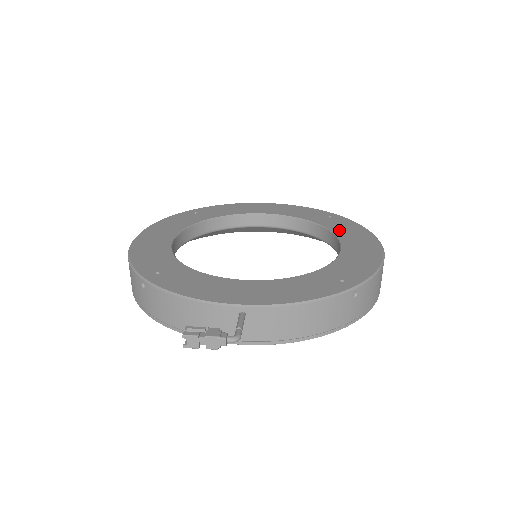
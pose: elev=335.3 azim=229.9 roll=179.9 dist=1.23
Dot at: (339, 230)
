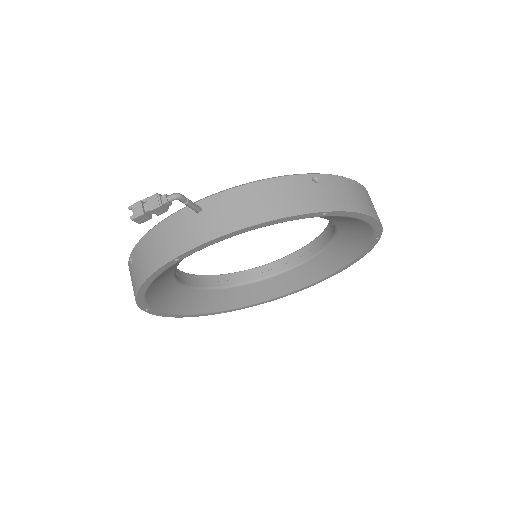
Dot at: occluded
